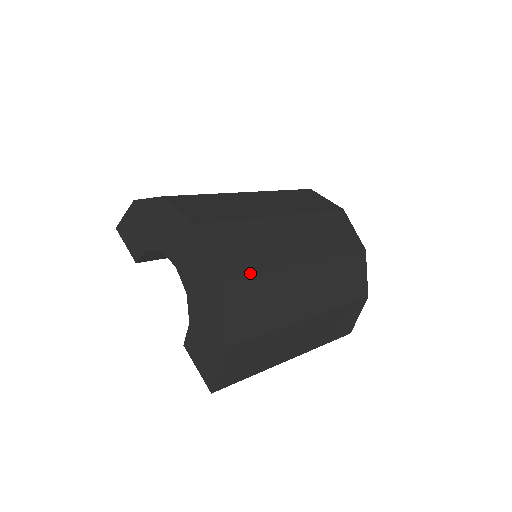
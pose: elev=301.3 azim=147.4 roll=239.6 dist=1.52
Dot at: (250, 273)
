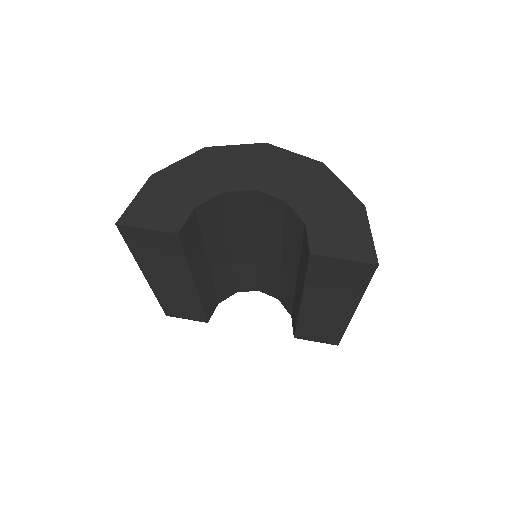
Dot at: occluded
